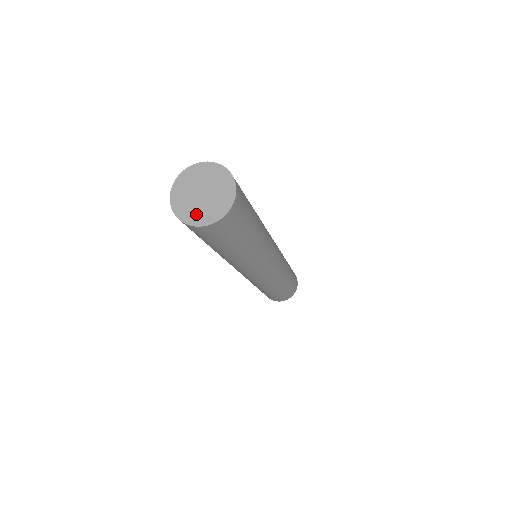
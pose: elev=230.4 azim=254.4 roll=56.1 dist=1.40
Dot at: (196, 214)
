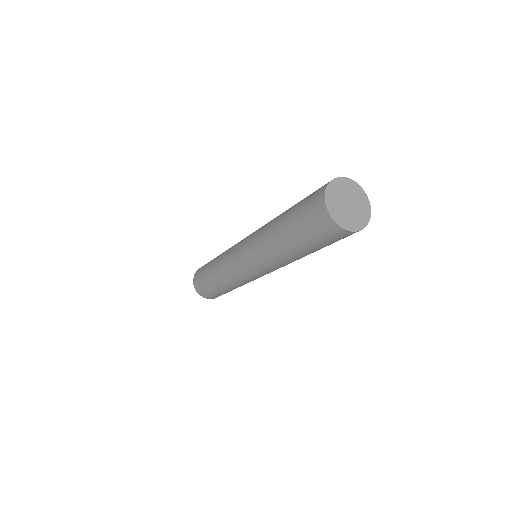
Dot at: (337, 212)
